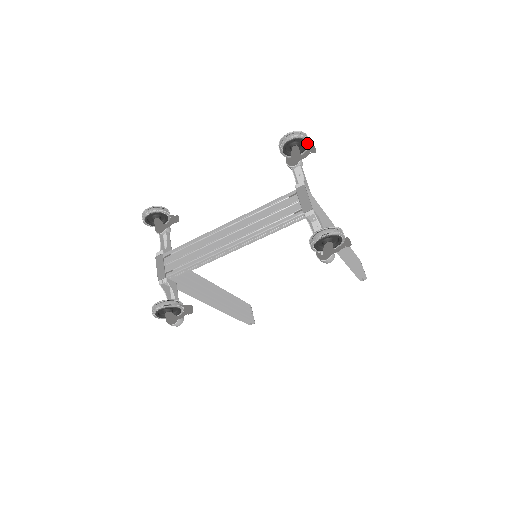
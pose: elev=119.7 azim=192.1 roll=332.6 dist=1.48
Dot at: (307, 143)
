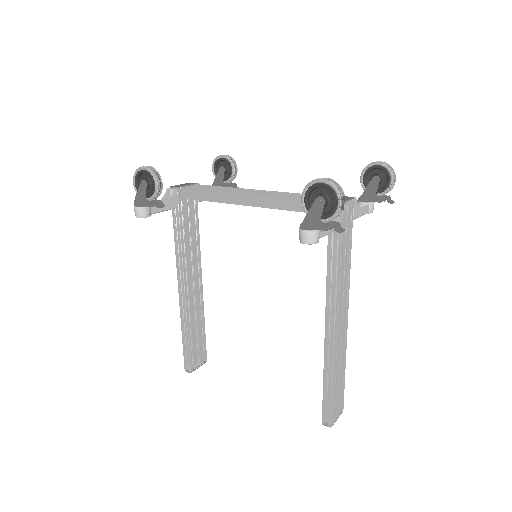
Dot at: (390, 184)
